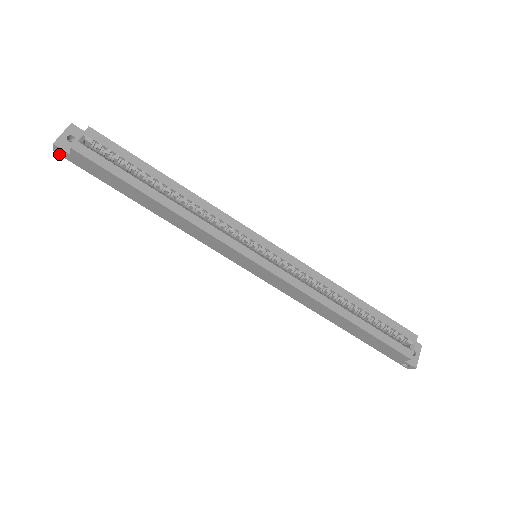
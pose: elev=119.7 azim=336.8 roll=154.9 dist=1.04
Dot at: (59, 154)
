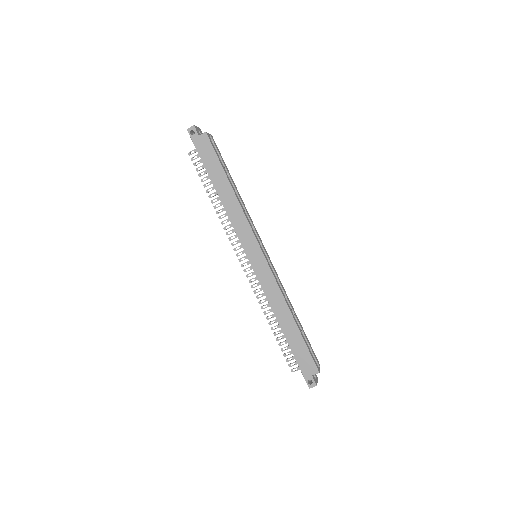
Dot at: (189, 133)
